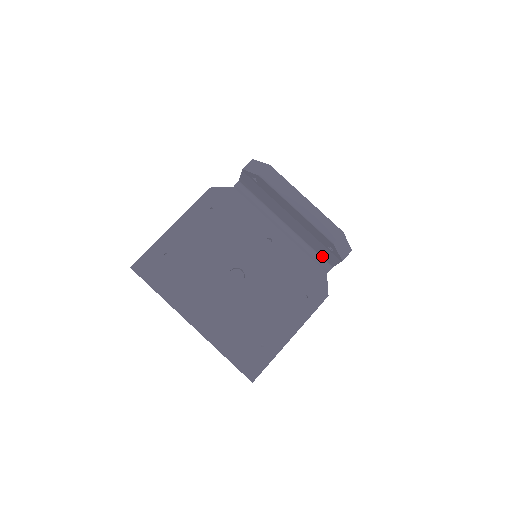
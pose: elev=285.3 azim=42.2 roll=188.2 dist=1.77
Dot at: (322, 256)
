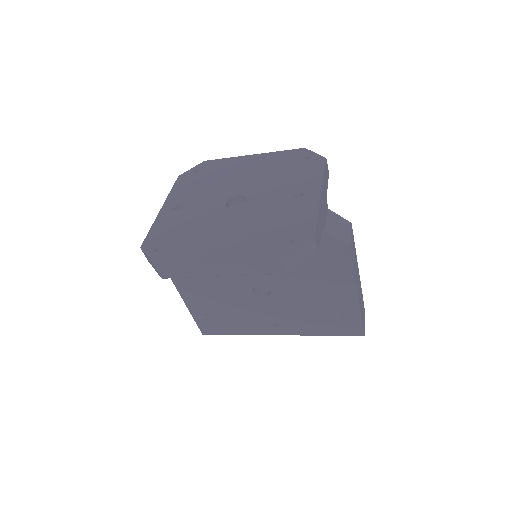
Dot at: occluded
